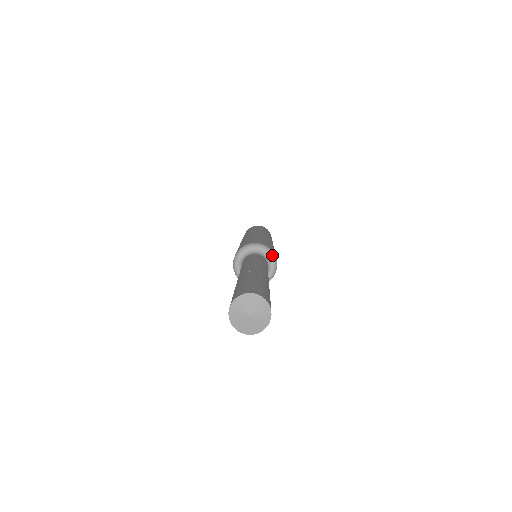
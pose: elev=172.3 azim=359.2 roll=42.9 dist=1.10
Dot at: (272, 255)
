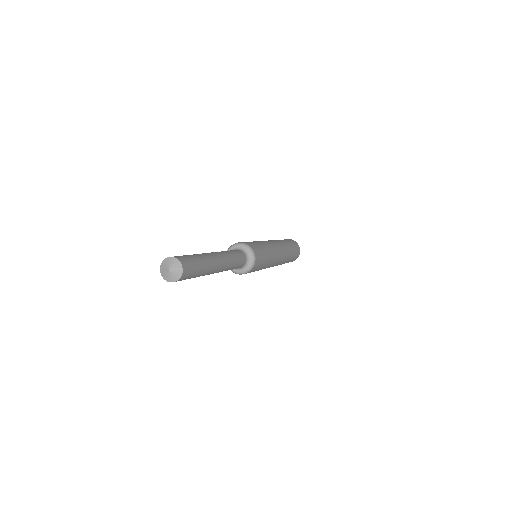
Dot at: (251, 252)
